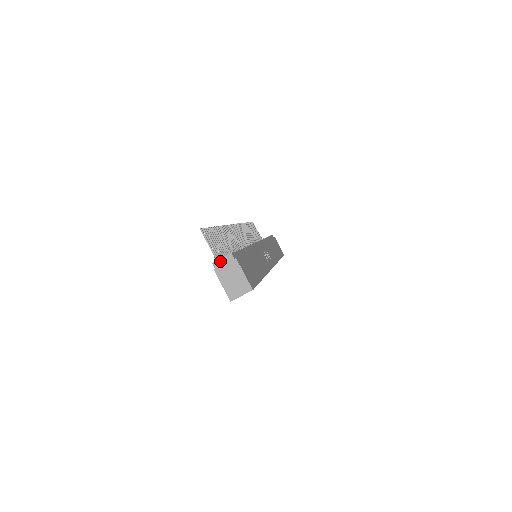
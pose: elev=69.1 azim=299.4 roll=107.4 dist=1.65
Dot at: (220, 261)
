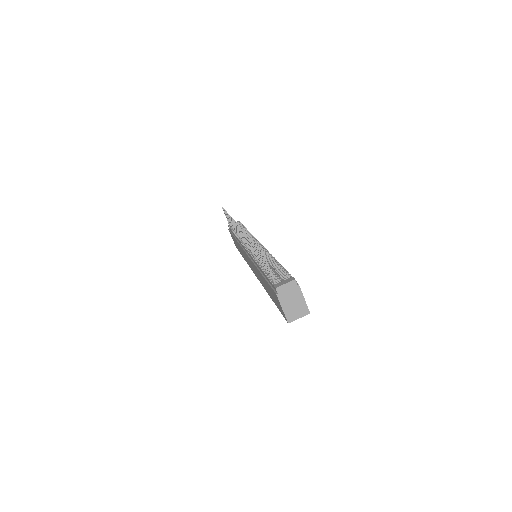
Dot at: (284, 286)
